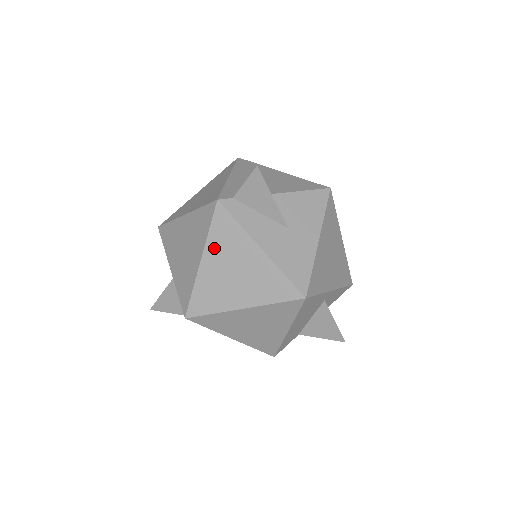
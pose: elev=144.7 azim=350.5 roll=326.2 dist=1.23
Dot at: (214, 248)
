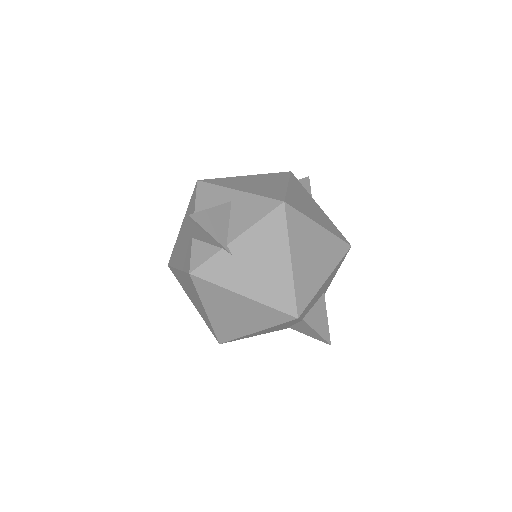
Dot at: (295, 186)
